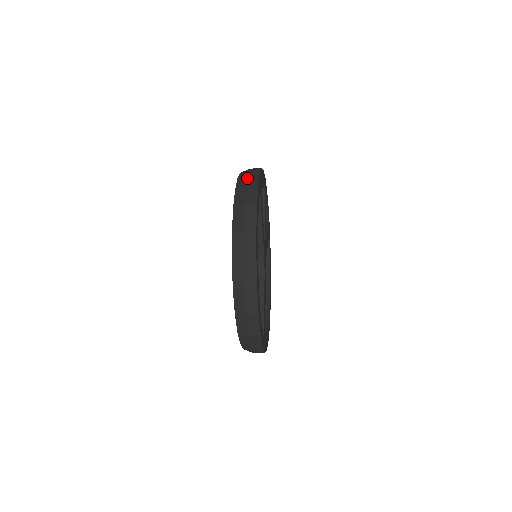
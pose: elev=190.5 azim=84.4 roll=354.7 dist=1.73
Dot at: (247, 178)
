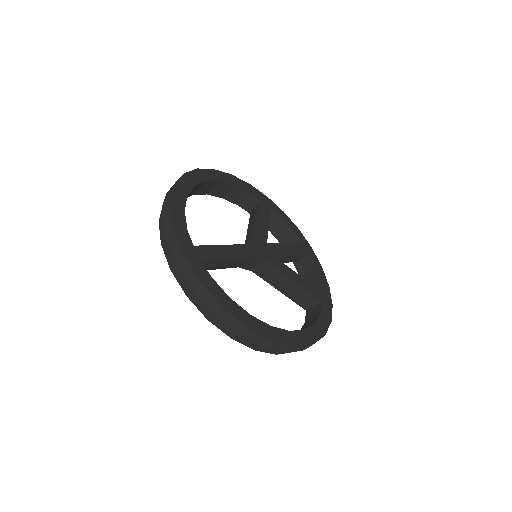
Dot at: occluded
